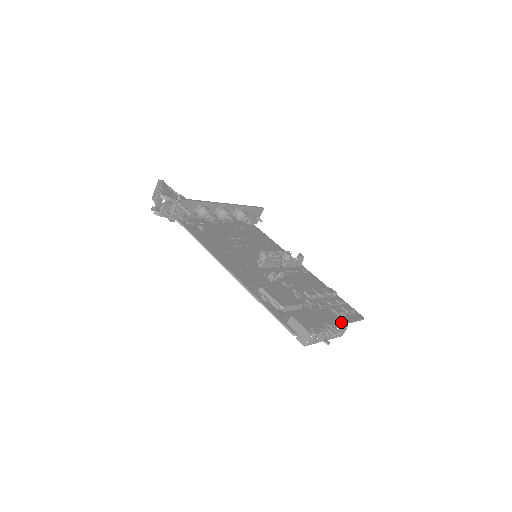
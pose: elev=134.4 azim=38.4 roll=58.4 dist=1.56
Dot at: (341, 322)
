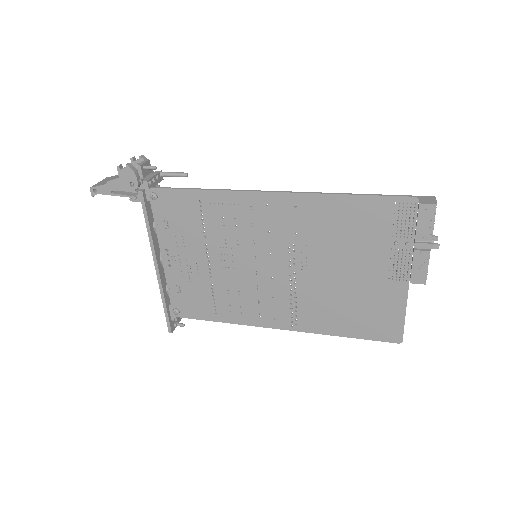
Dot at: occluded
